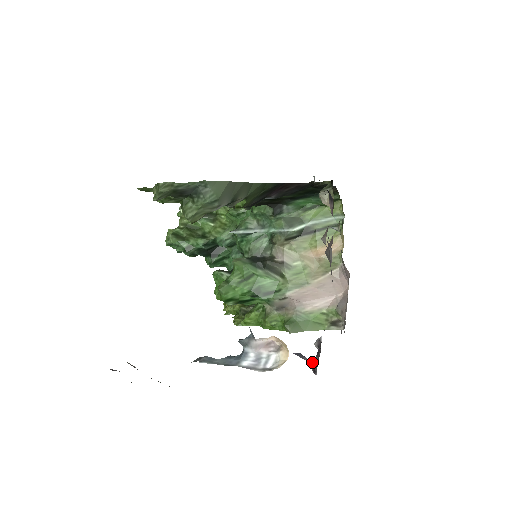
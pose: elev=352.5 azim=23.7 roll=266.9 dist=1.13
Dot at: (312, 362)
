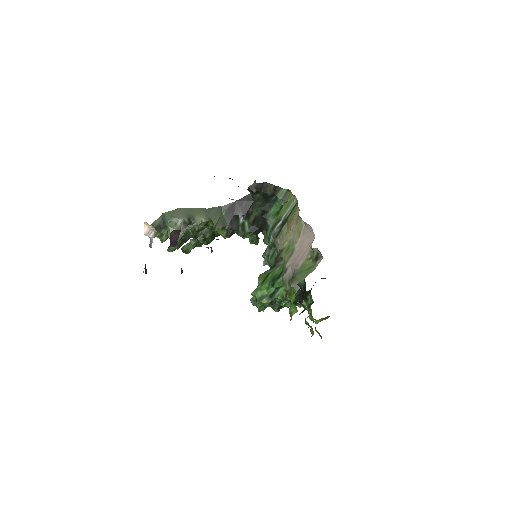
Dot at: occluded
